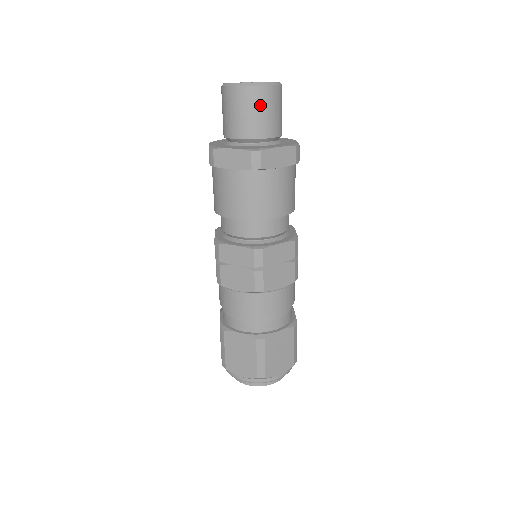
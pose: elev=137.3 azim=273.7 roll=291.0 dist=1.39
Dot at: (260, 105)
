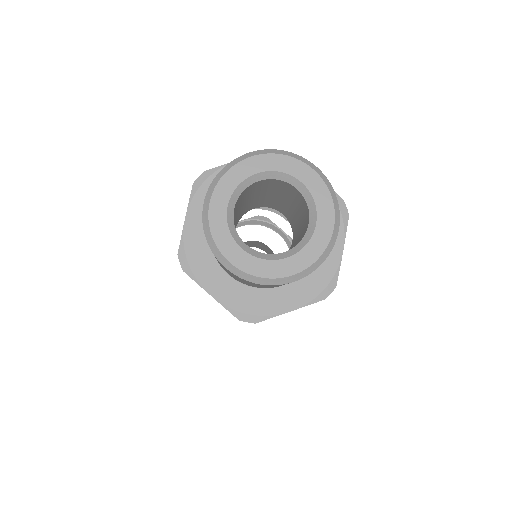
Dot at: (269, 286)
